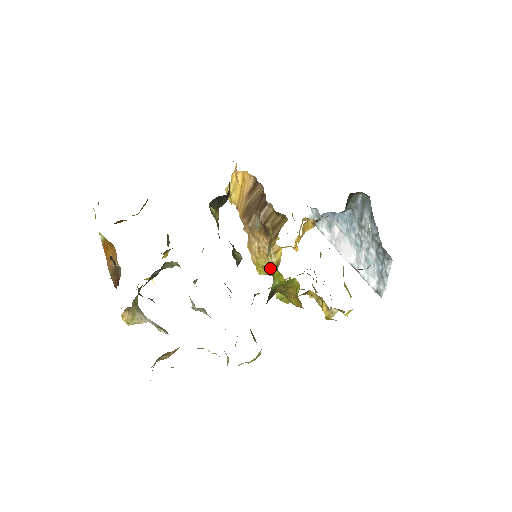
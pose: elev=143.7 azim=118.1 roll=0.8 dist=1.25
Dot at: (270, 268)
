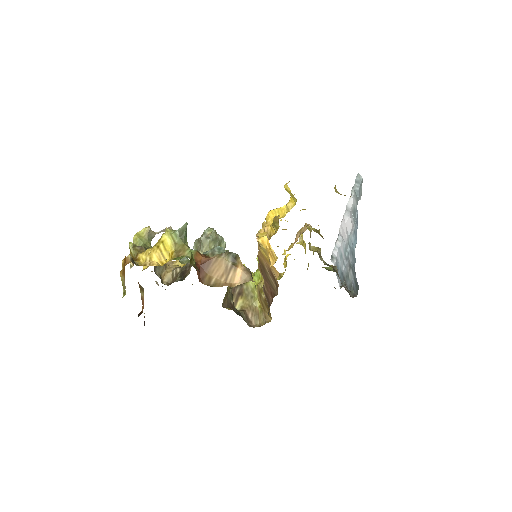
Dot at: occluded
